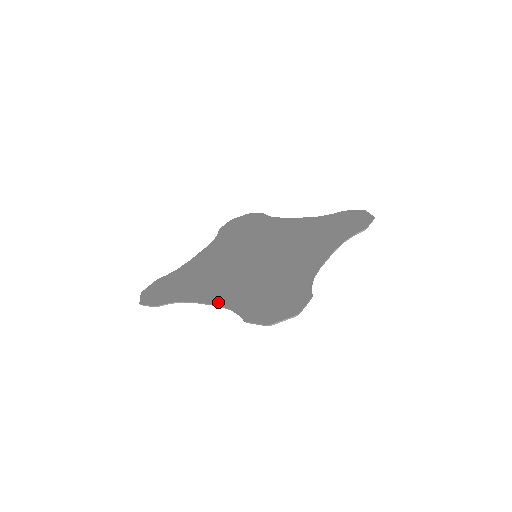
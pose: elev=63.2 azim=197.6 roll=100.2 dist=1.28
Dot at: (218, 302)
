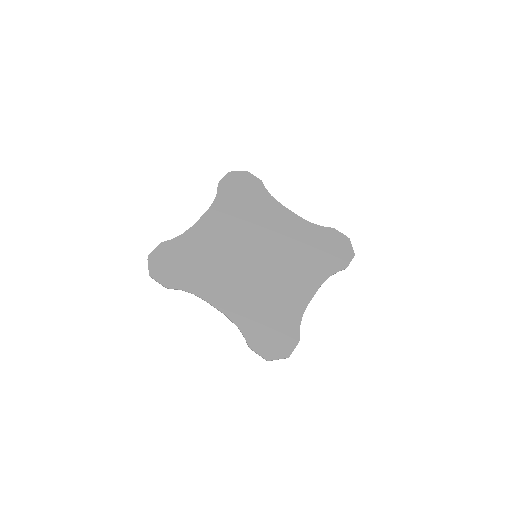
Dot at: (226, 311)
